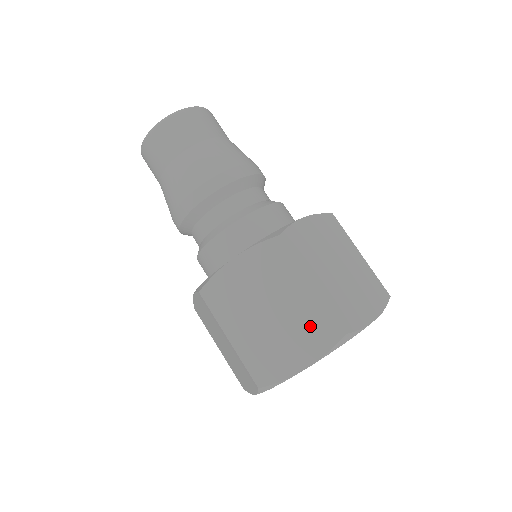
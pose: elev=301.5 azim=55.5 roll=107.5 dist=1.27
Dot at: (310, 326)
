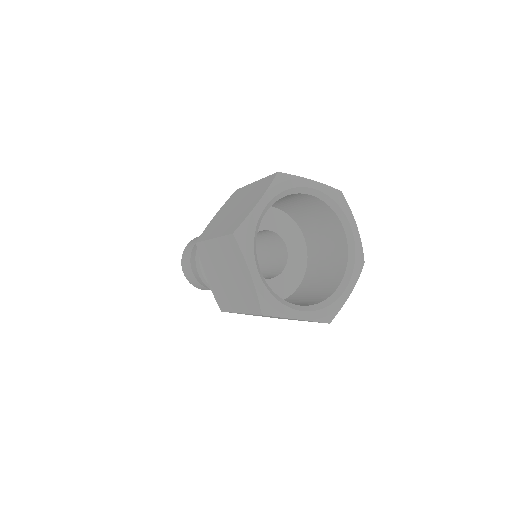
Dot at: (258, 190)
